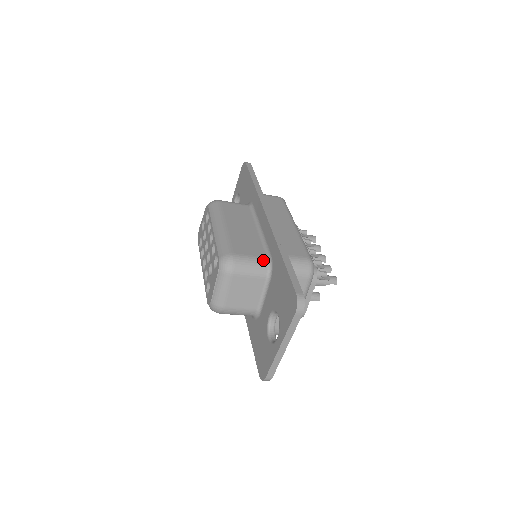
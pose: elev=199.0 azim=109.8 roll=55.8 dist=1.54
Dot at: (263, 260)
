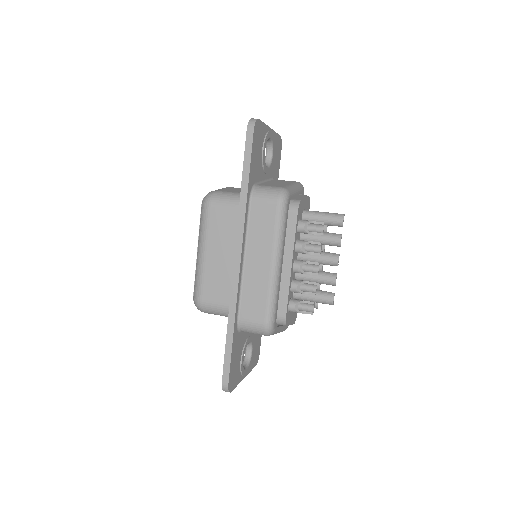
Dot at: (228, 308)
